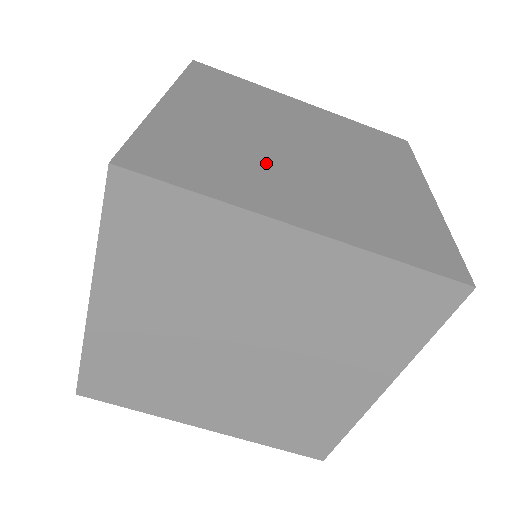
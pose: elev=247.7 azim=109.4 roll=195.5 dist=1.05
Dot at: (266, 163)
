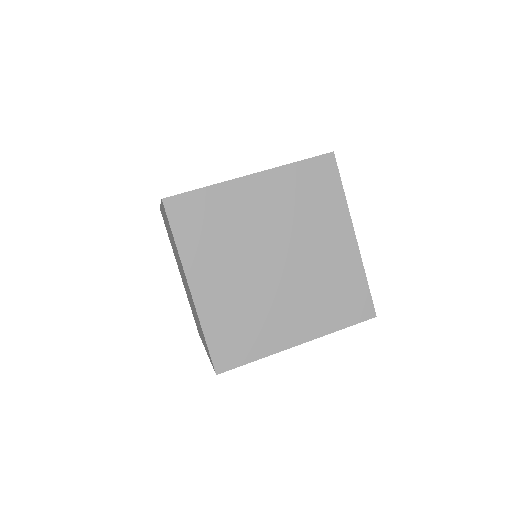
Dot at: occluded
